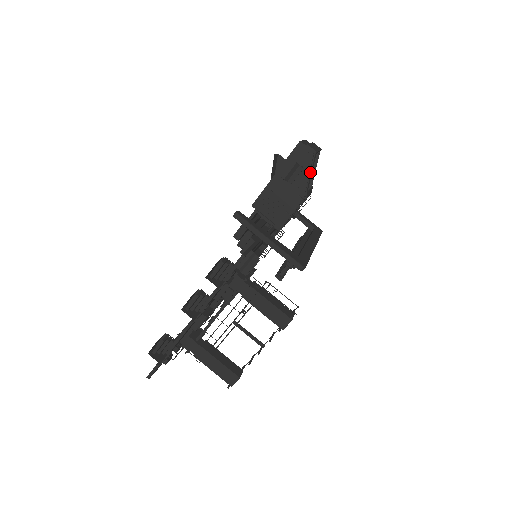
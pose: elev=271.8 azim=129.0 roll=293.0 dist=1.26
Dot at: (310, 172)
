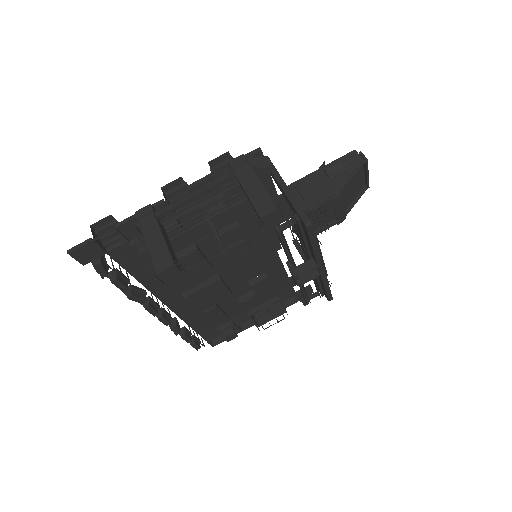
Dot at: (353, 174)
